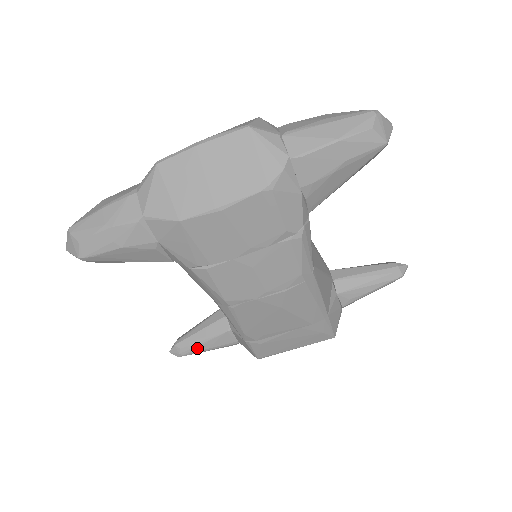
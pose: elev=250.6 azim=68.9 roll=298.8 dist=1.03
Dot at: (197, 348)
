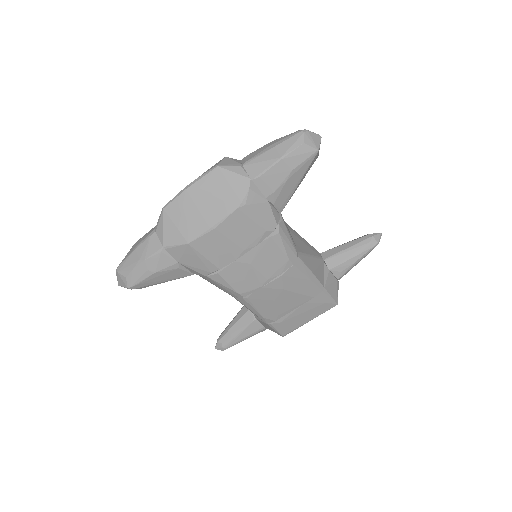
Dot at: (235, 340)
